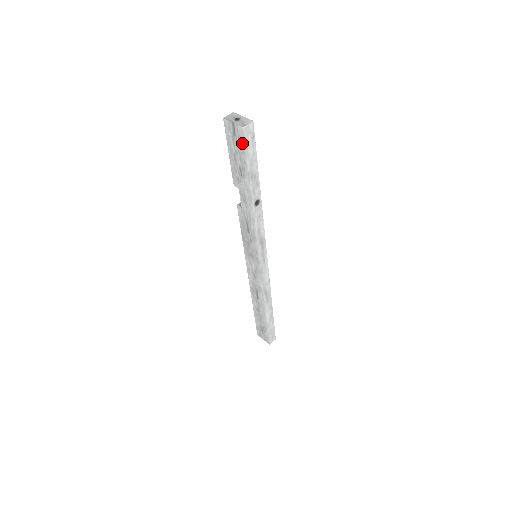
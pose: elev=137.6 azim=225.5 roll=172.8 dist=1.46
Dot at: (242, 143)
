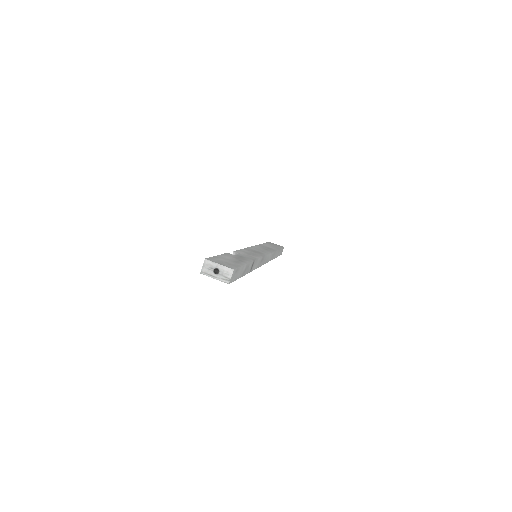
Dot at: occluded
